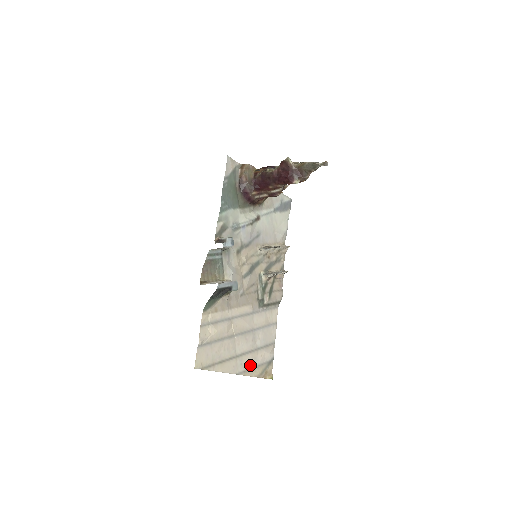
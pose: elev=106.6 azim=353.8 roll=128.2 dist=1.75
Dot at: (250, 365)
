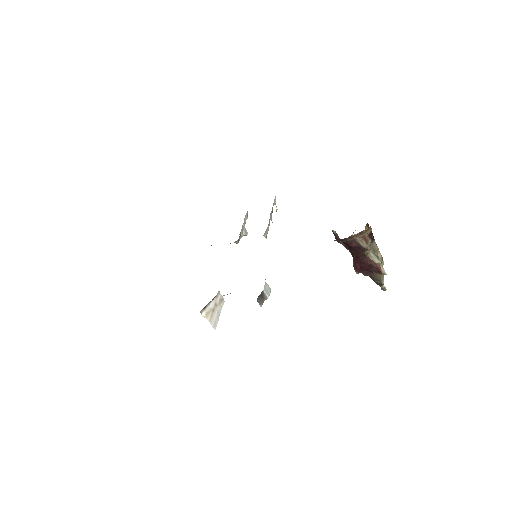
Dot at: occluded
